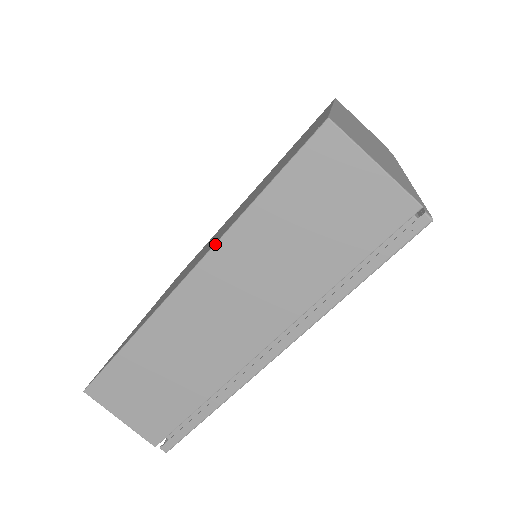
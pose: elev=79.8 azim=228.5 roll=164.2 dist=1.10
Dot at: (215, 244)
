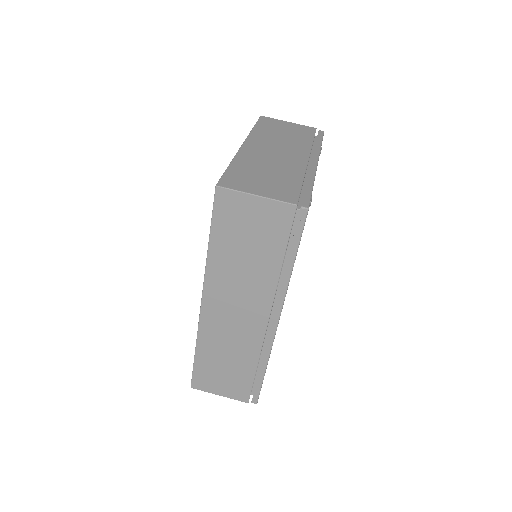
Dot at: (204, 277)
